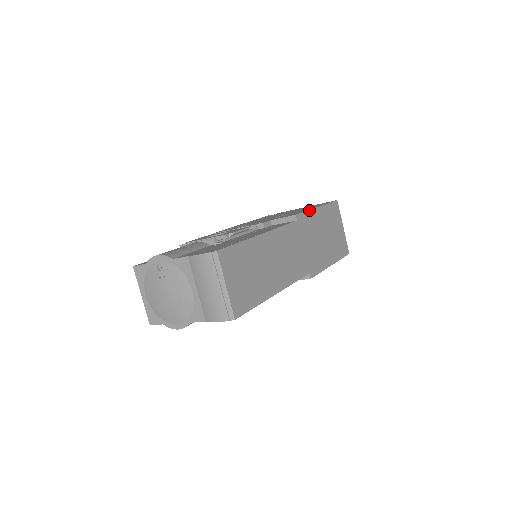
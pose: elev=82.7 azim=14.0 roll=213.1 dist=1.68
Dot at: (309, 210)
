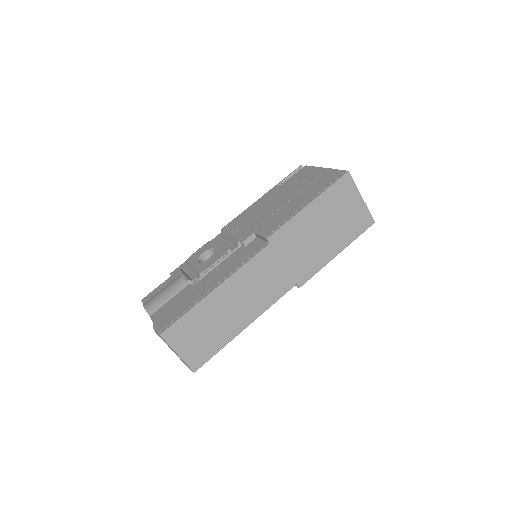
Dot at: (291, 219)
